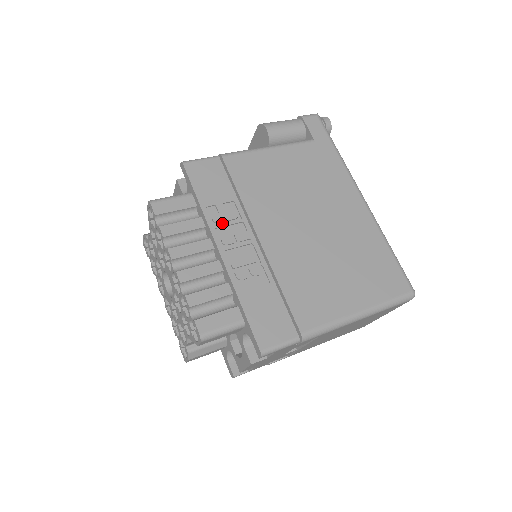
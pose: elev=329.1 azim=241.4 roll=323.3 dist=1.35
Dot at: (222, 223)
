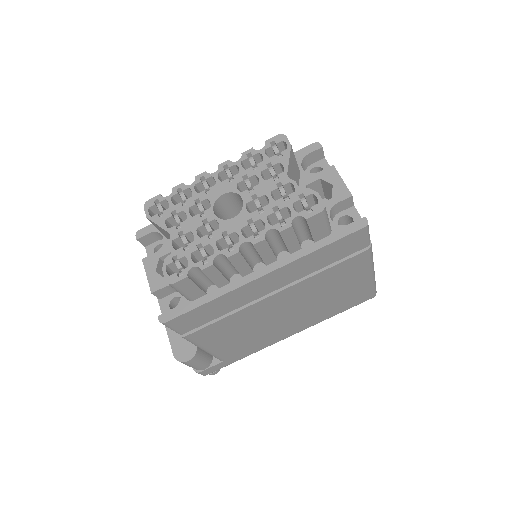
Dot at: occluded
